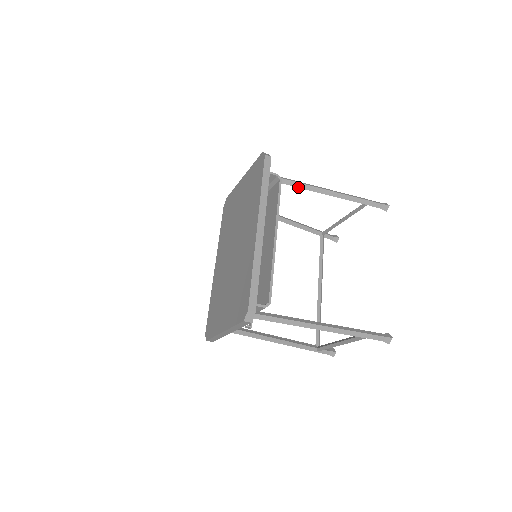
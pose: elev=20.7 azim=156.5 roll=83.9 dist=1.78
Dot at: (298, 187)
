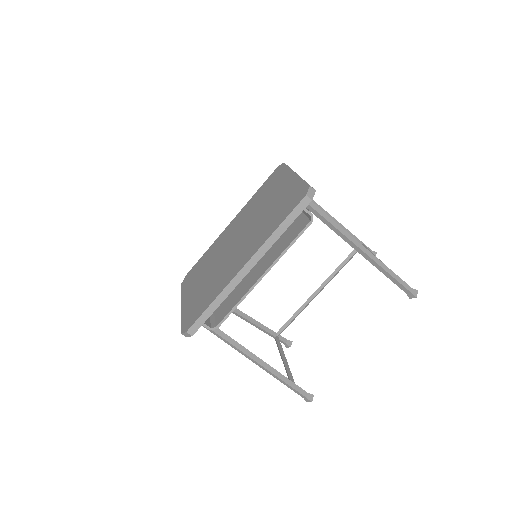
Dot at: (333, 230)
